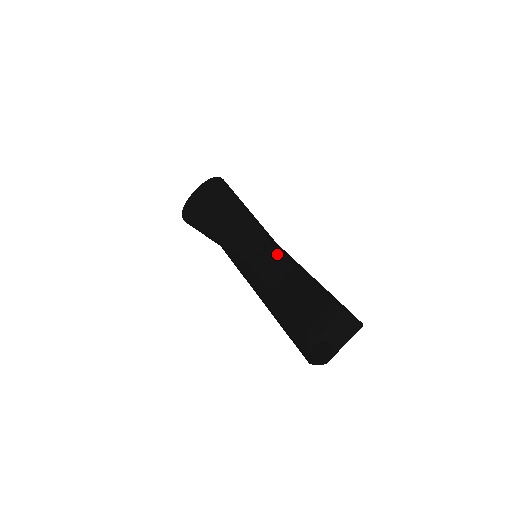
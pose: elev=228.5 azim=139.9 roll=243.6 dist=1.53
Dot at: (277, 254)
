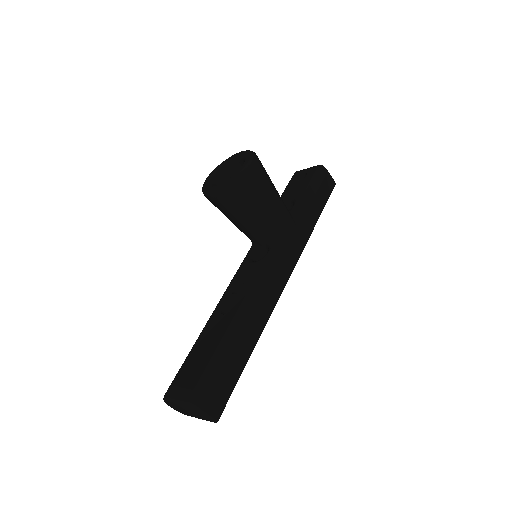
Dot at: (252, 279)
